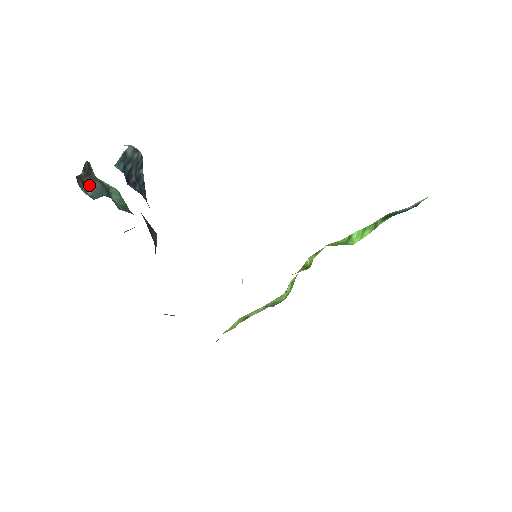
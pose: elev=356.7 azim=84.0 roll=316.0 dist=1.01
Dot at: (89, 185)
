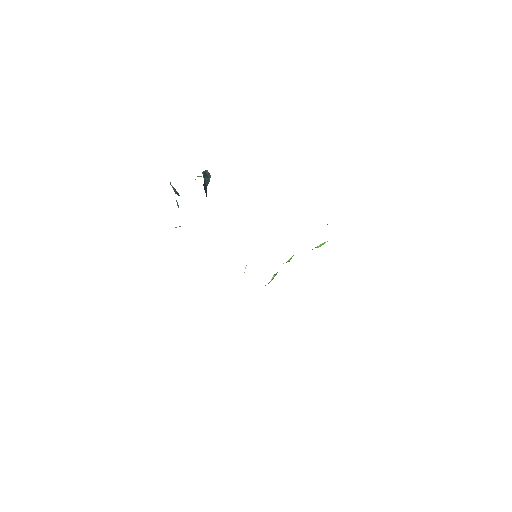
Dot at: (173, 187)
